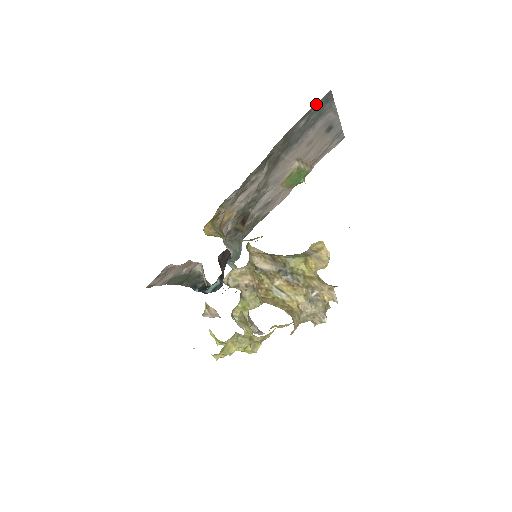
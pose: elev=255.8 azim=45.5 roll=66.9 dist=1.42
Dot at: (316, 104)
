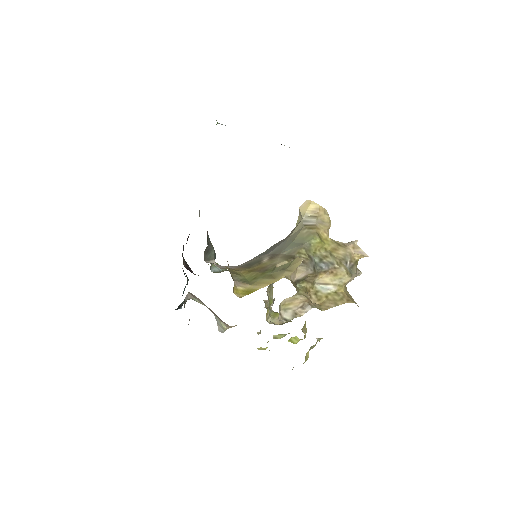
Dot at: occluded
